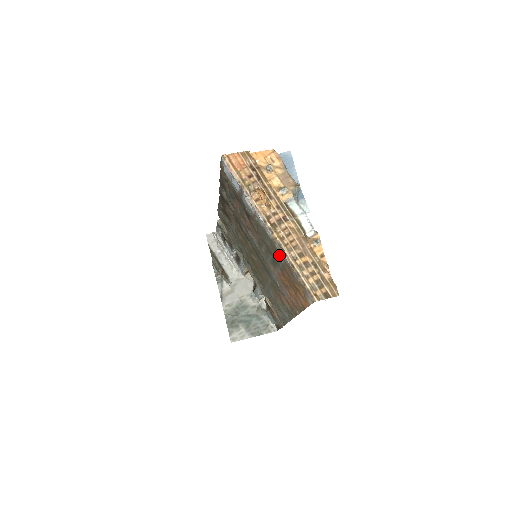
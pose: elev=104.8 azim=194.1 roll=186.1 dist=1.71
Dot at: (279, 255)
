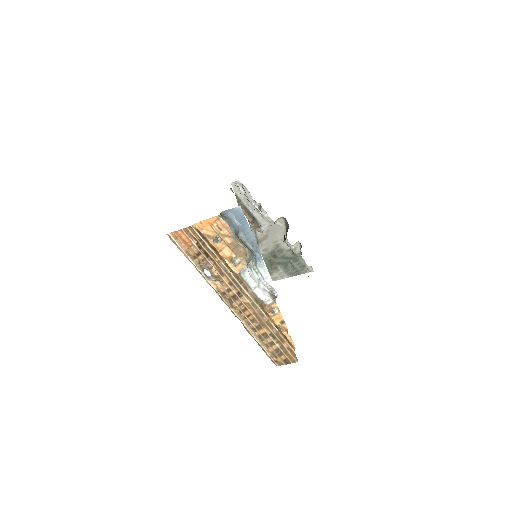
Dot at: occluded
